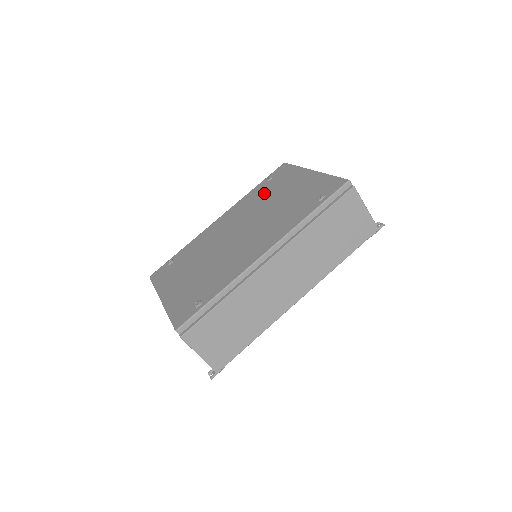
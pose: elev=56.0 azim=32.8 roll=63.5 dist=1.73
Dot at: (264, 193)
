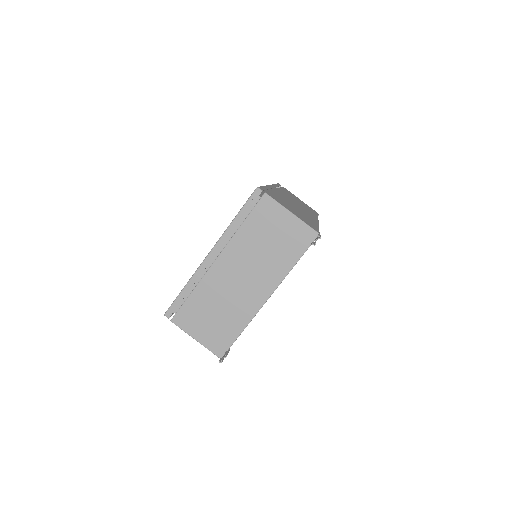
Dot at: occluded
